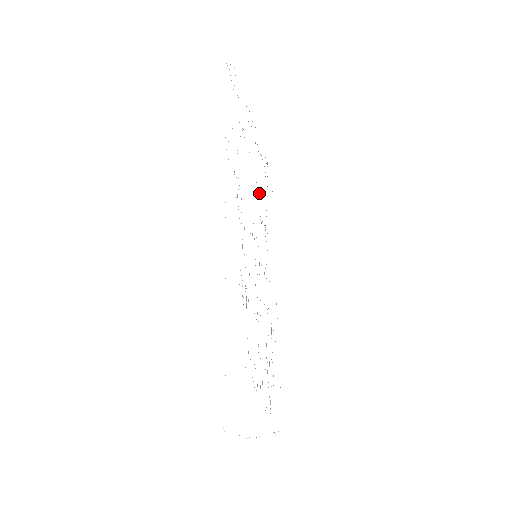
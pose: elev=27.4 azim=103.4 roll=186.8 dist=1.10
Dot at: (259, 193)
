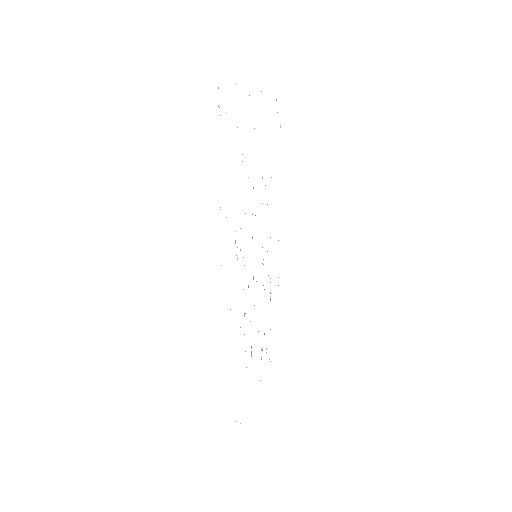
Dot at: occluded
